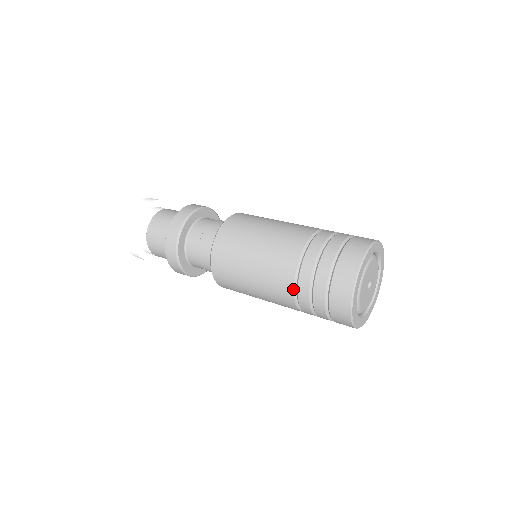
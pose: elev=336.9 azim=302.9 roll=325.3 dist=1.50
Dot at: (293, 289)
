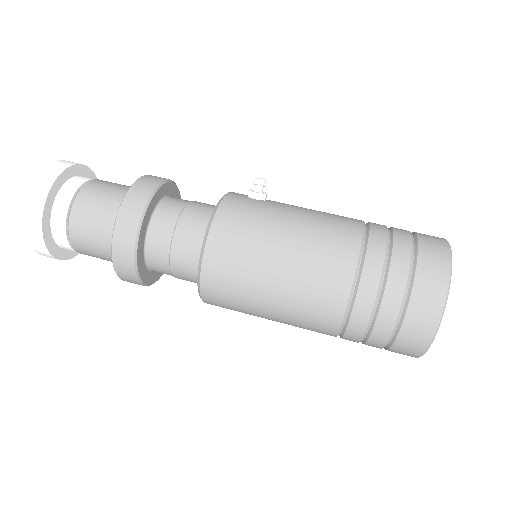
Dot at: occluded
